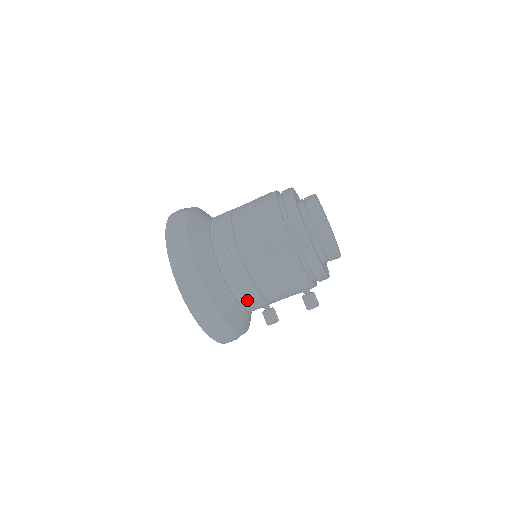
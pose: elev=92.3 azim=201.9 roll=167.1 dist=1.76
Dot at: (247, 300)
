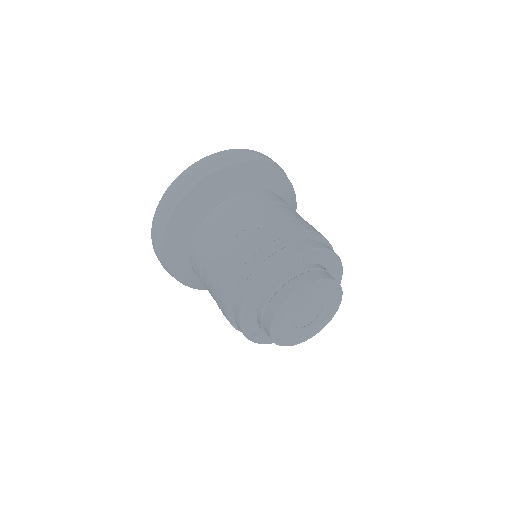
Dot at: occluded
